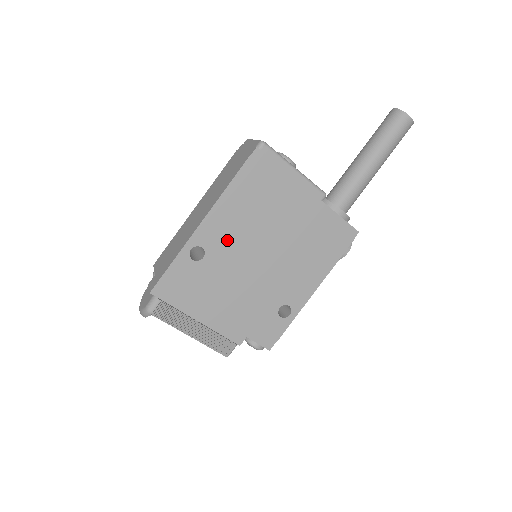
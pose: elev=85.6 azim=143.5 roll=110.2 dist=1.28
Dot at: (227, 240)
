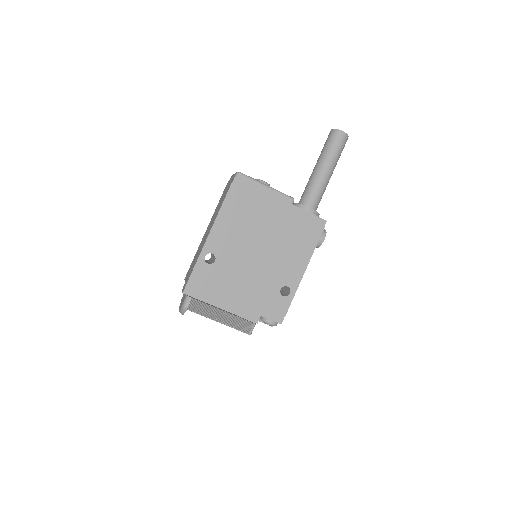
Dot at: (229, 245)
